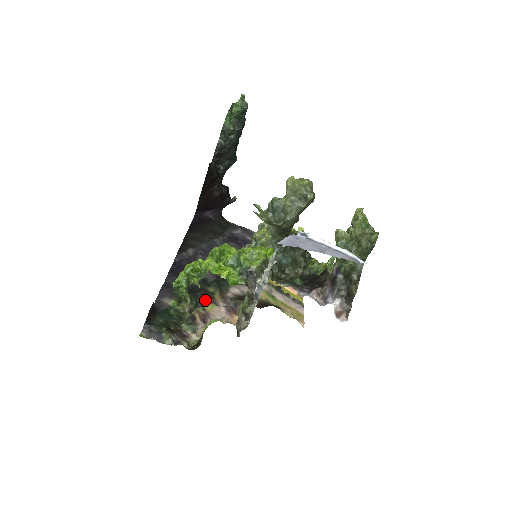
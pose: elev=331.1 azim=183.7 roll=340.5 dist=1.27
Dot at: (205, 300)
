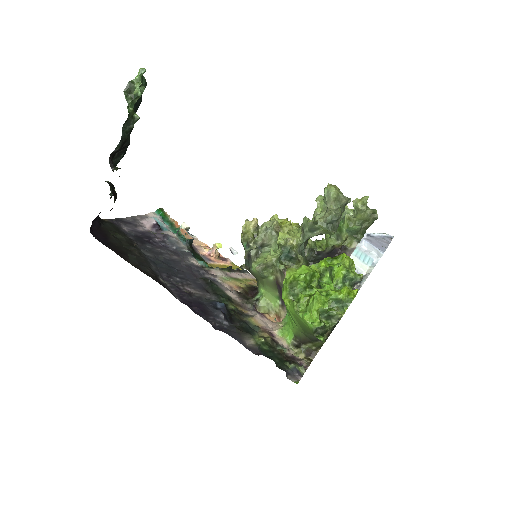
Dot at: (245, 319)
